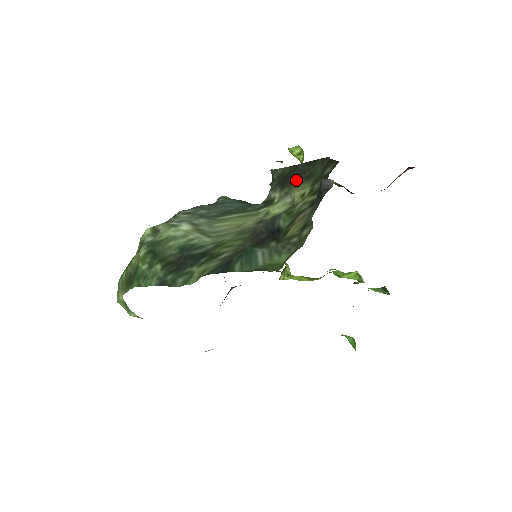
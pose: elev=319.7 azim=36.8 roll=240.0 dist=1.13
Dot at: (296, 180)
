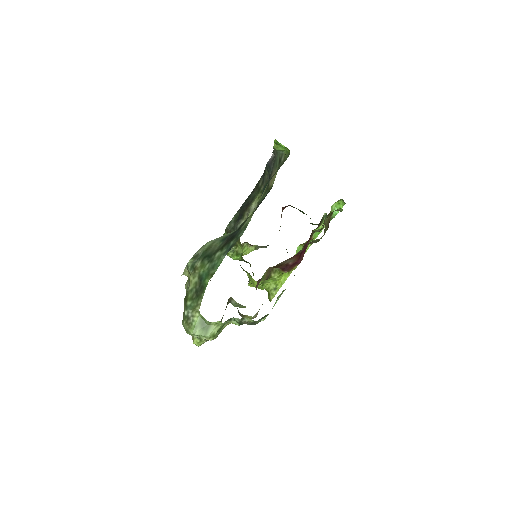
Dot at: (247, 206)
